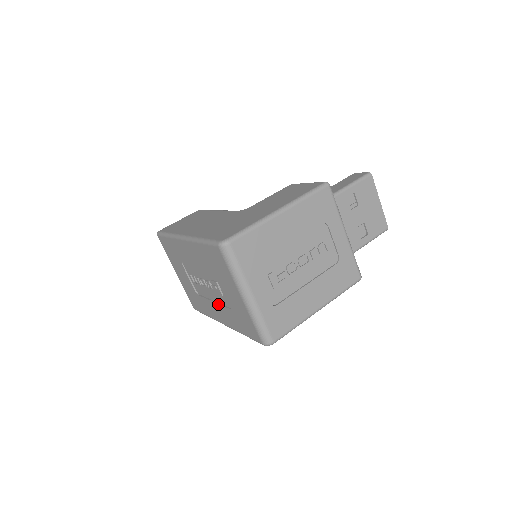
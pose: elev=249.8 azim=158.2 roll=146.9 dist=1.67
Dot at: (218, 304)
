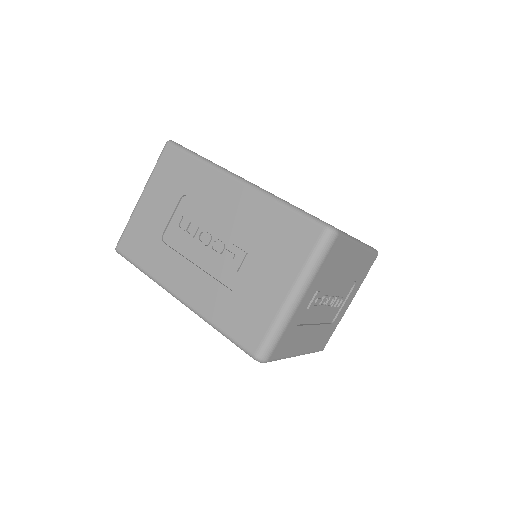
Dot at: (206, 273)
